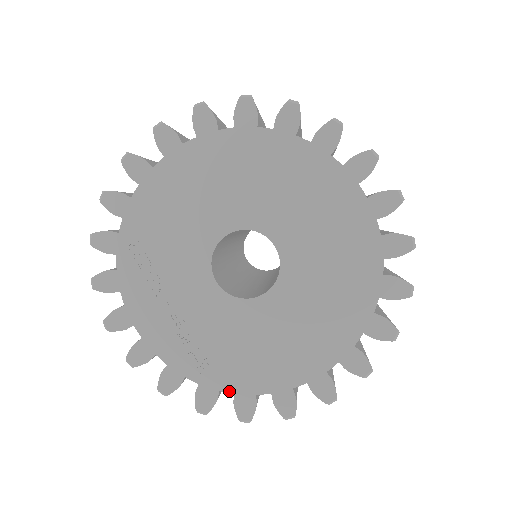
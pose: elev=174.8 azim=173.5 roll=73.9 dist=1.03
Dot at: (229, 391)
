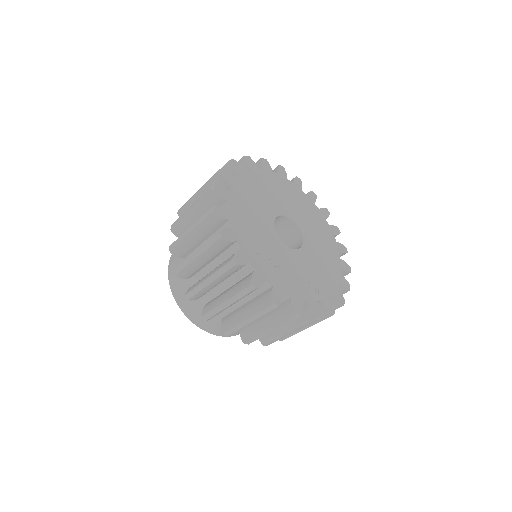
Dot at: (331, 294)
